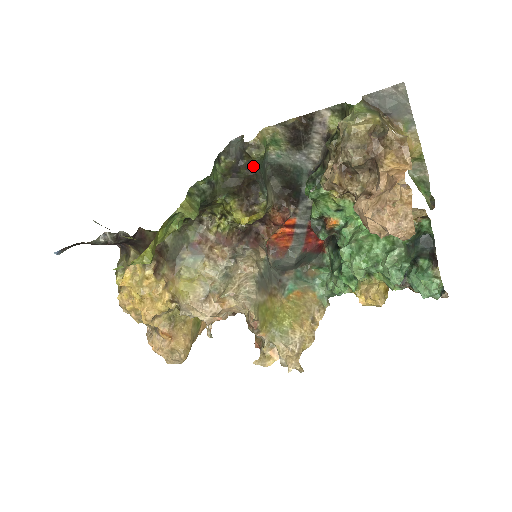
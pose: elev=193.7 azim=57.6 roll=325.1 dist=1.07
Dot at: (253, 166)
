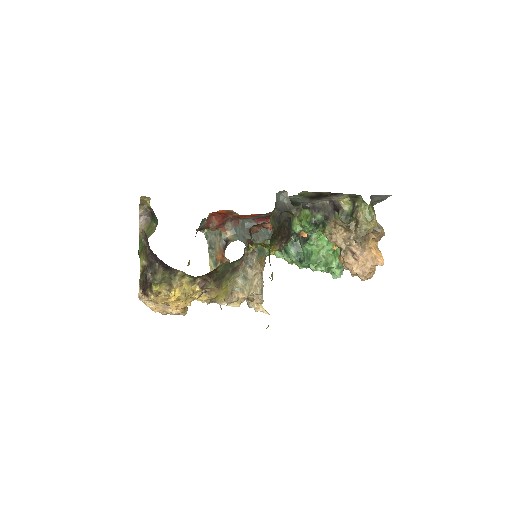
Dot at: occluded
